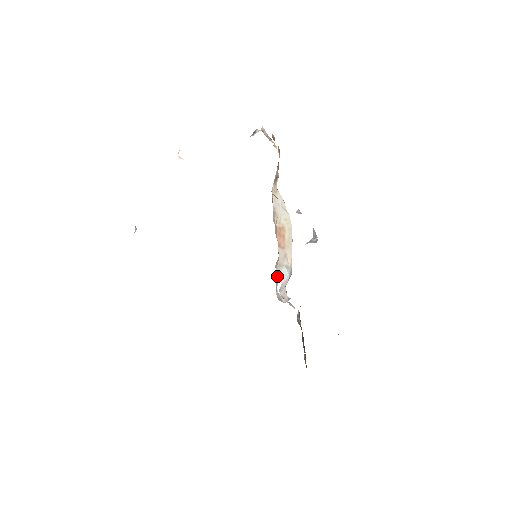
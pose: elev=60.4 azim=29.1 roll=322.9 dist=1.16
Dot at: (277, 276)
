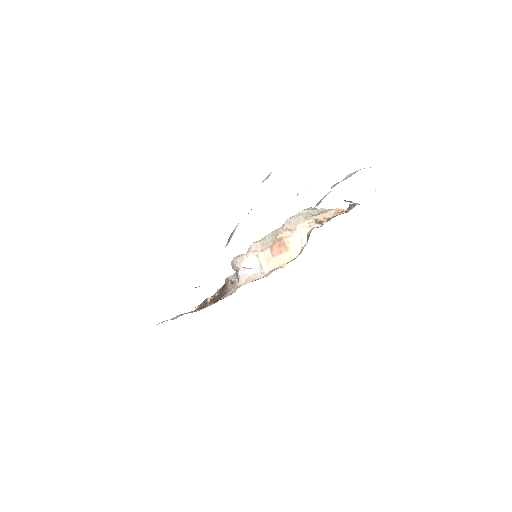
Dot at: (247, 255)
